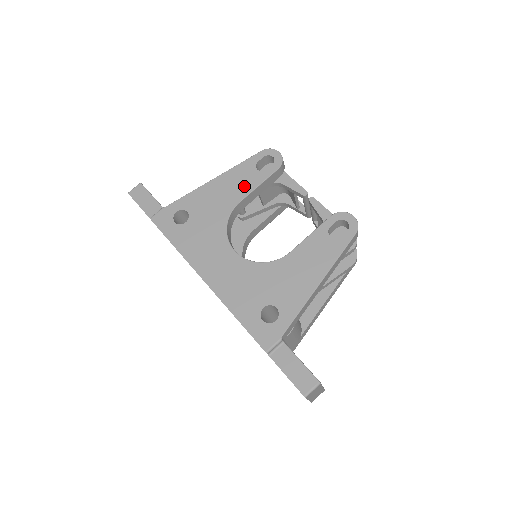
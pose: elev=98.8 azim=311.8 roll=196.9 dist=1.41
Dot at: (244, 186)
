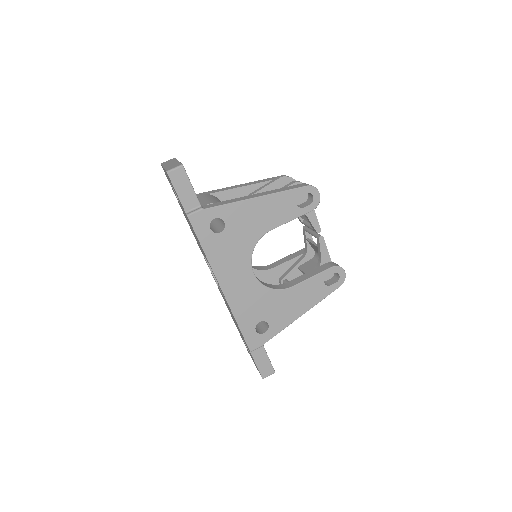
Dot at: (280, 216)
